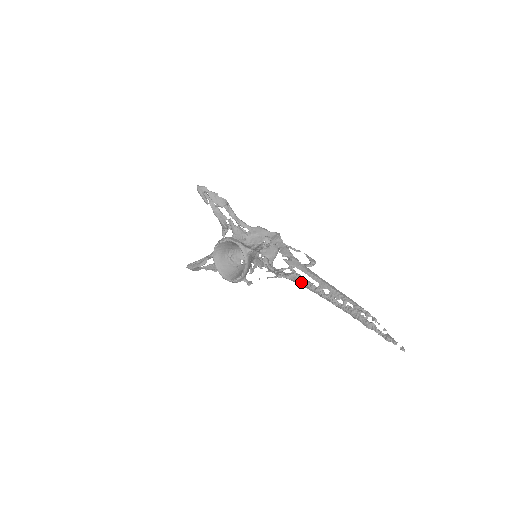
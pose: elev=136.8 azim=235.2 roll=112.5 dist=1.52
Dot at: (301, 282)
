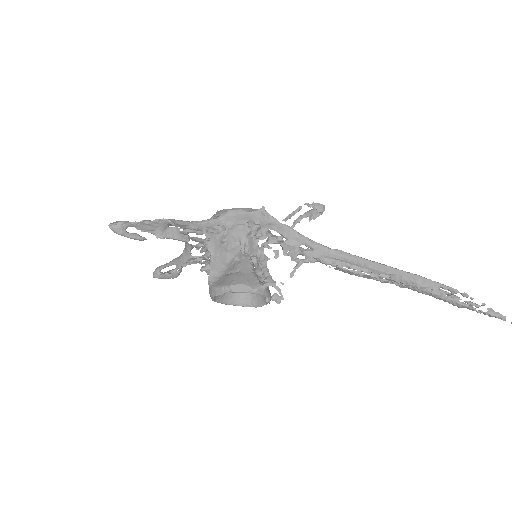
Dot at: (342, 271)
